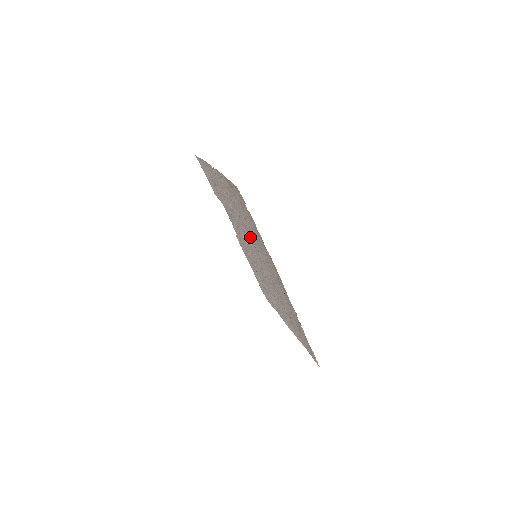
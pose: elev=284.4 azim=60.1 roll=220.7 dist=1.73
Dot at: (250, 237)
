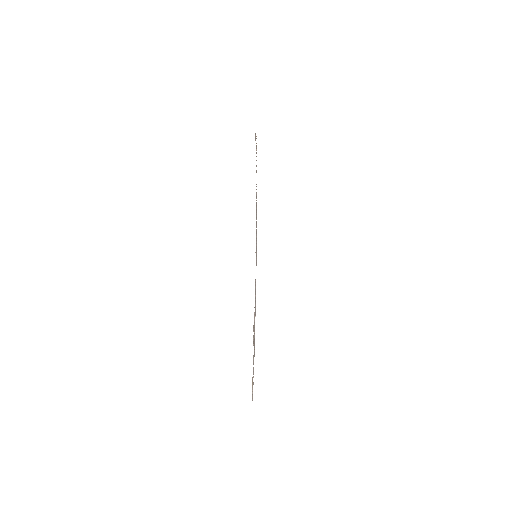
Dot at: occluded
